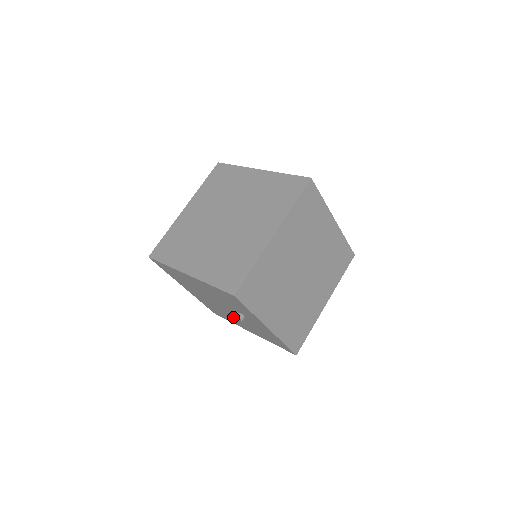
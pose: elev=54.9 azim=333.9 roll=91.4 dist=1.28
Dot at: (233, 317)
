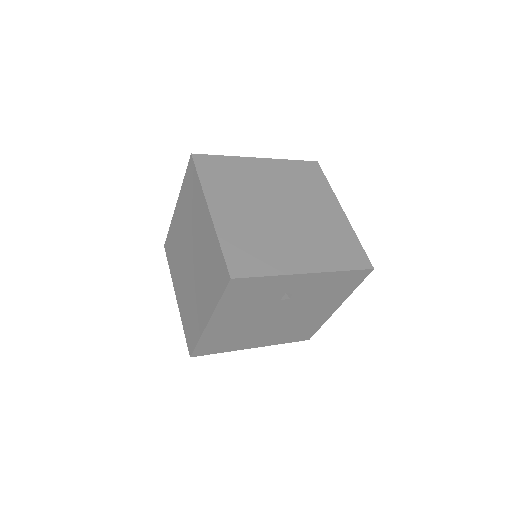
Dot at: (303, 315)
